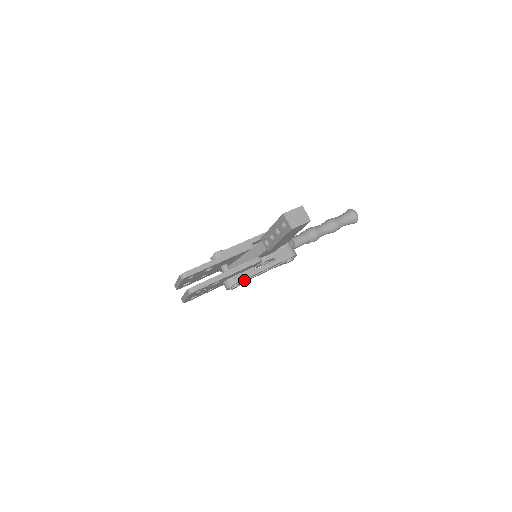
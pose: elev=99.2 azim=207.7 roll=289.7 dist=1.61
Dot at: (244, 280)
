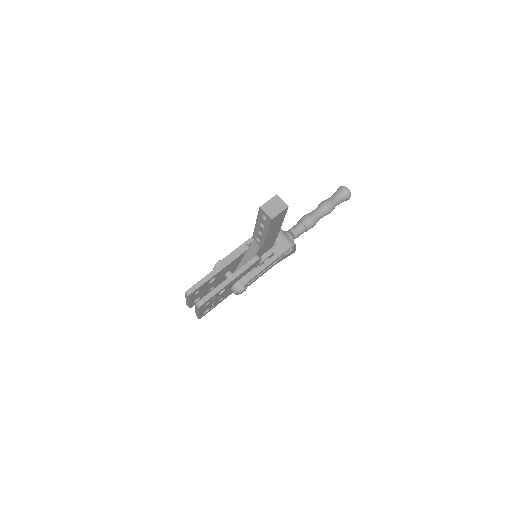
Dot at: (250, 282)
